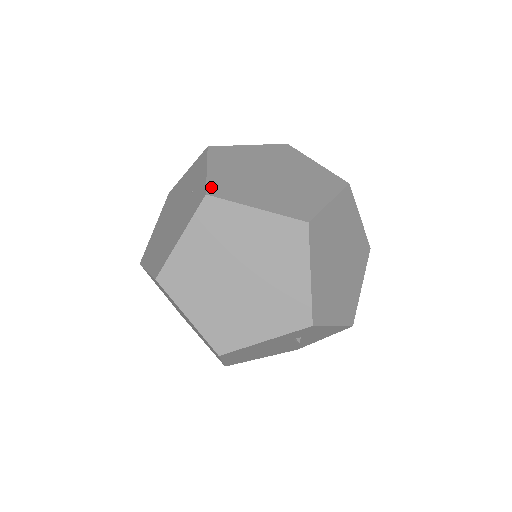
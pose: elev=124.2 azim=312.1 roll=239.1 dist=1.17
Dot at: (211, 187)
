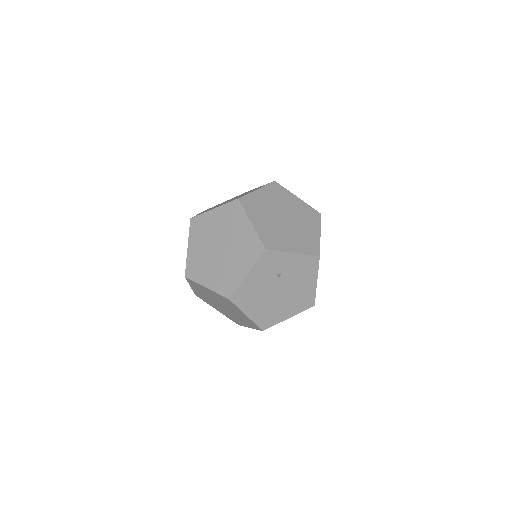
Dot at: occluded
